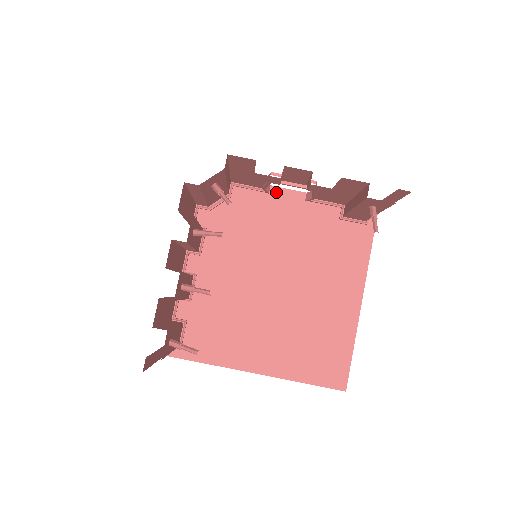
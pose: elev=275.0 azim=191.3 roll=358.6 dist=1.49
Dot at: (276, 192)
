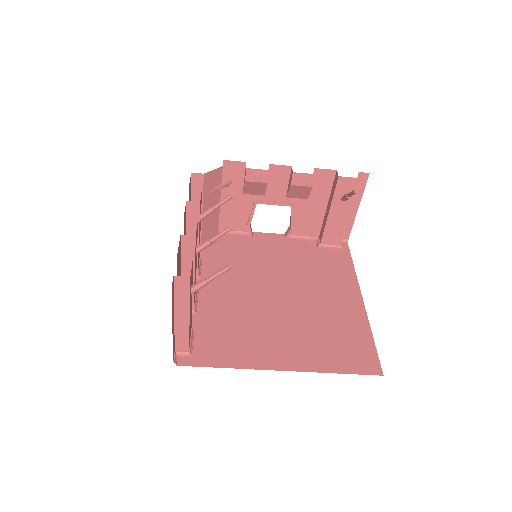
Dot at: (258, 235)
